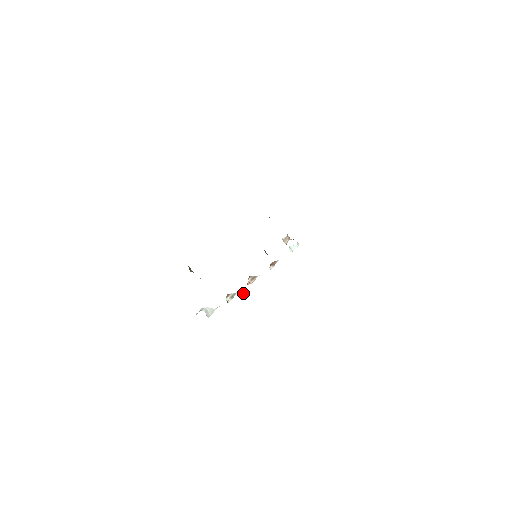
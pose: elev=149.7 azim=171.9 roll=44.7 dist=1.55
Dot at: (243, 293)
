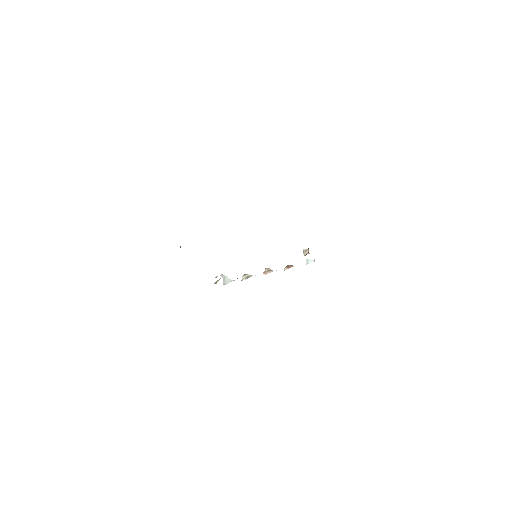
Dot at: (215, 283)
